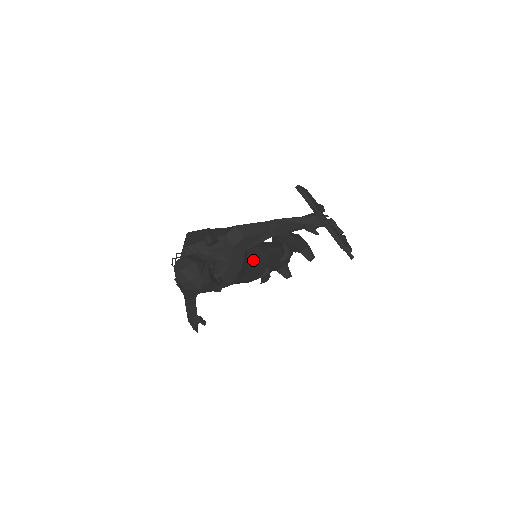
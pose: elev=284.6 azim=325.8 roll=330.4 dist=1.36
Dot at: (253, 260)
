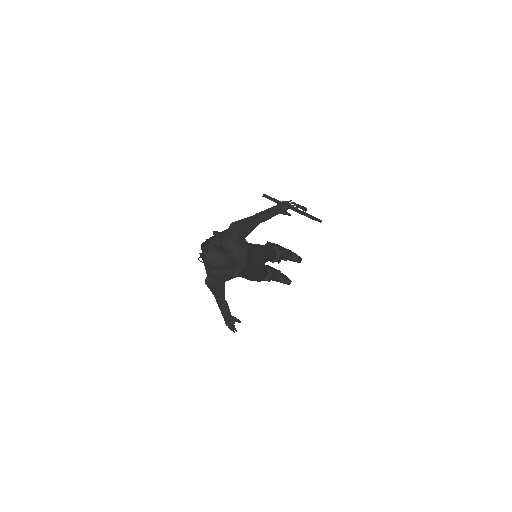
Dot at: (254, 250)
